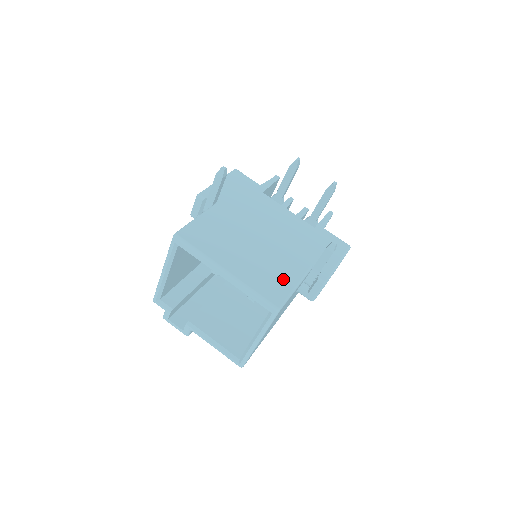
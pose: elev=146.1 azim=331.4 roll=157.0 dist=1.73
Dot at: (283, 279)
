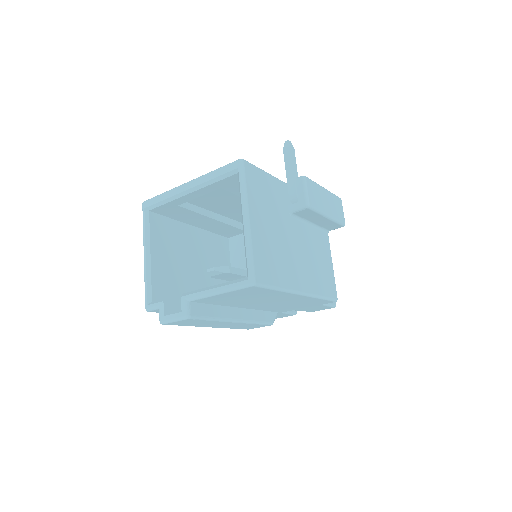
Dot at: occluded
